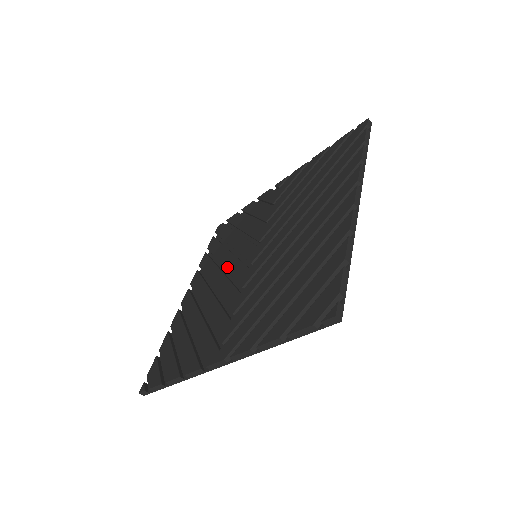
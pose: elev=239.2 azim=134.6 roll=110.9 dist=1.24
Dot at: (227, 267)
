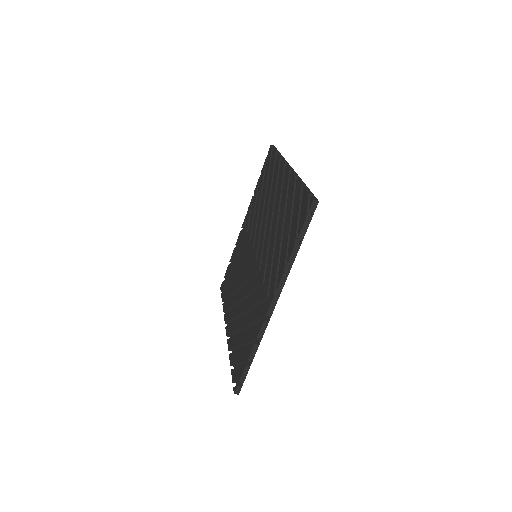
Dot at: (242, 283)
